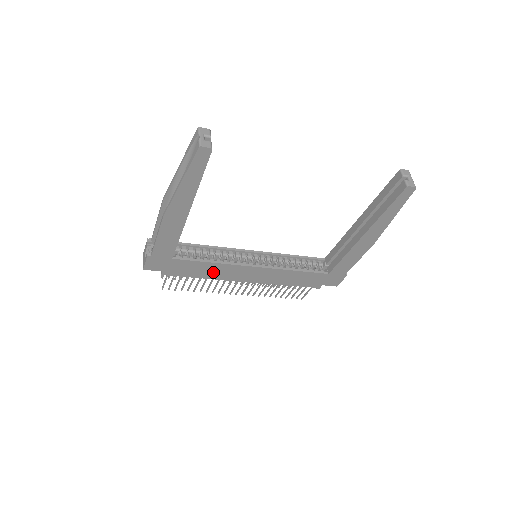
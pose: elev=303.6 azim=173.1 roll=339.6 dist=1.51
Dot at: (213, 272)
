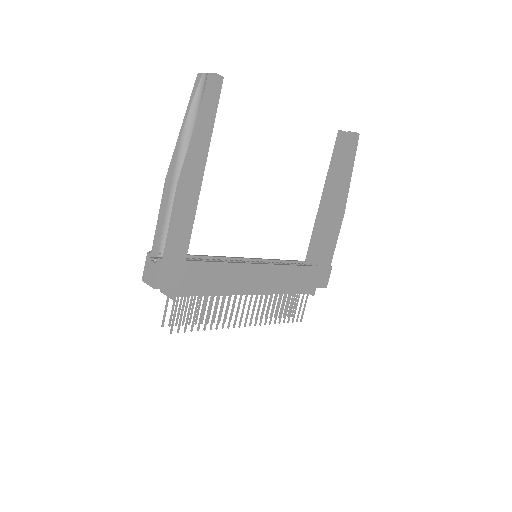
Dot at: (225, 281)
